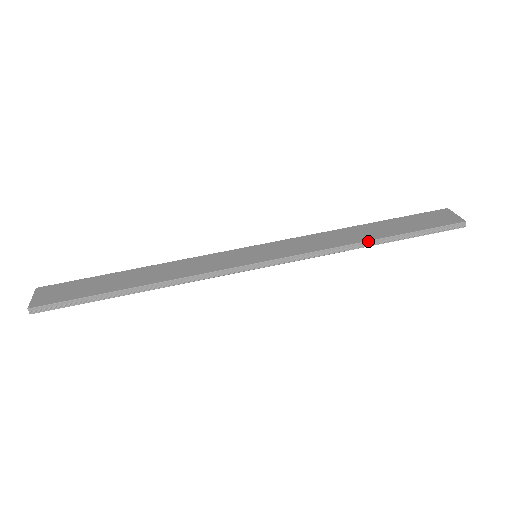
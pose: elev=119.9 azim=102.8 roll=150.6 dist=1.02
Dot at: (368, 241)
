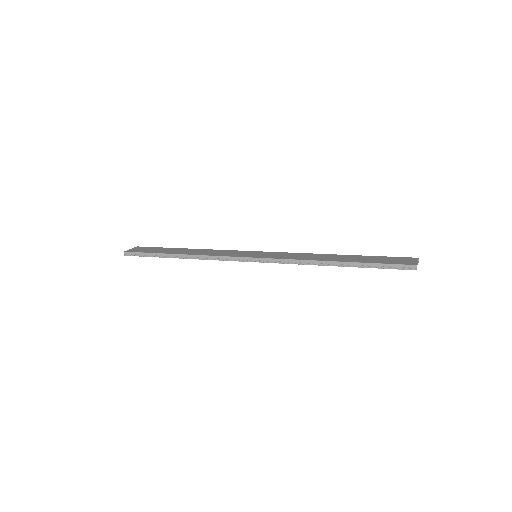
Dot at: (330, 261)
